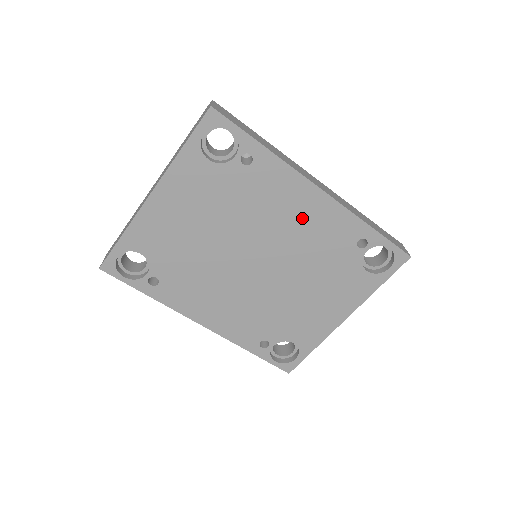
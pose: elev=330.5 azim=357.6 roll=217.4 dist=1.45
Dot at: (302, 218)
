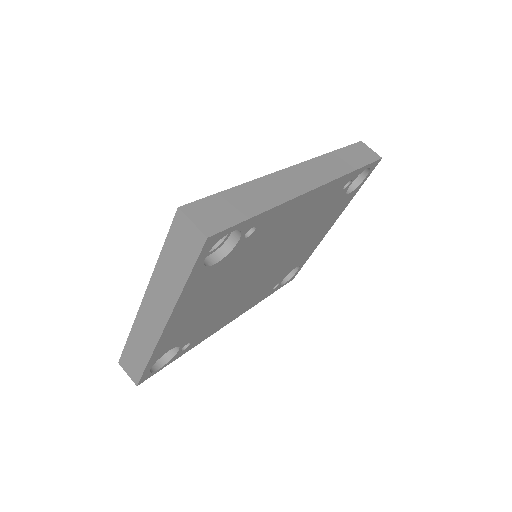
Dot at: (301, 216)
